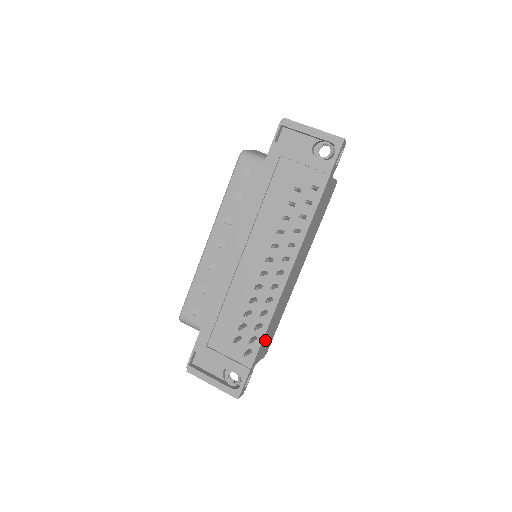
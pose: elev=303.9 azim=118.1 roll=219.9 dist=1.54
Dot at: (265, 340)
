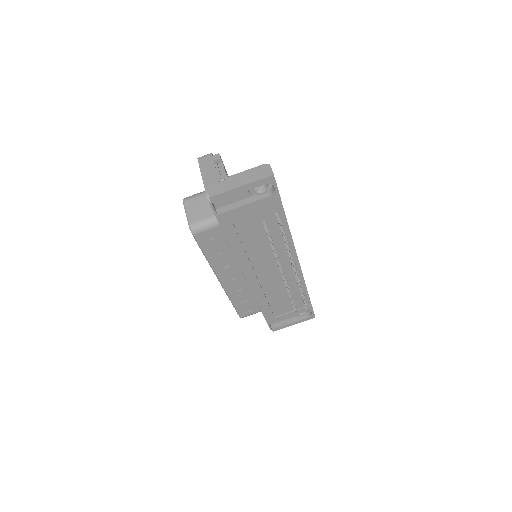
Dot at: occluded
